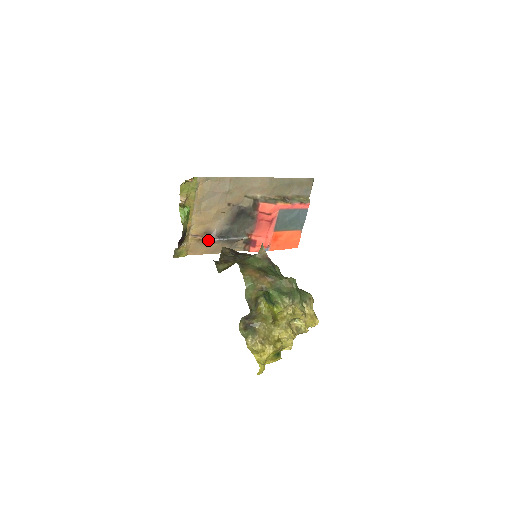
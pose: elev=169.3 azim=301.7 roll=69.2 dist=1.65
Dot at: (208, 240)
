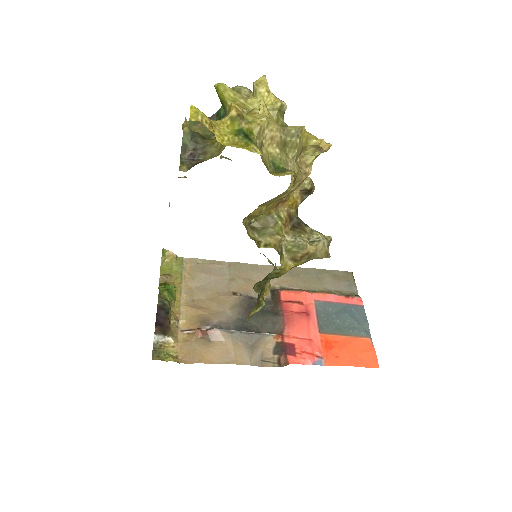
Dot at: (207, 331)
